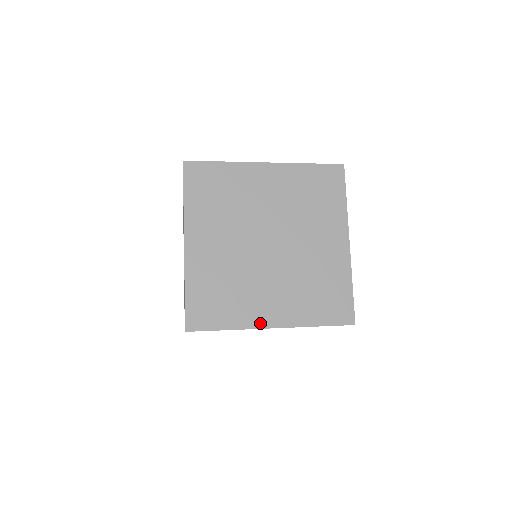
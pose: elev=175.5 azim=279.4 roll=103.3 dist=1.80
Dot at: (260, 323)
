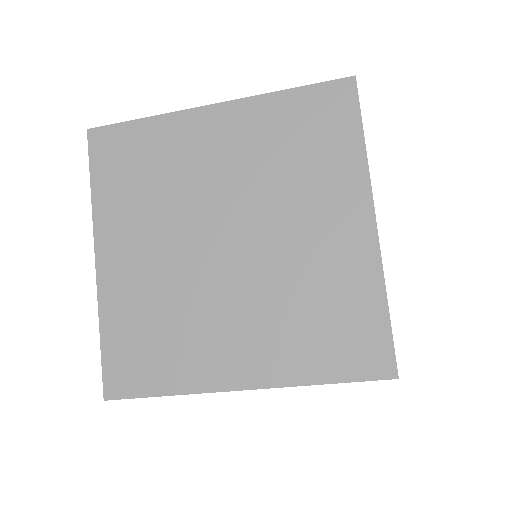
Dot at: (219, 382)
